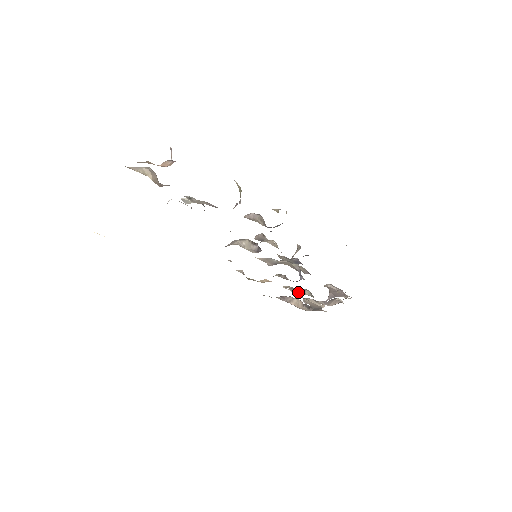
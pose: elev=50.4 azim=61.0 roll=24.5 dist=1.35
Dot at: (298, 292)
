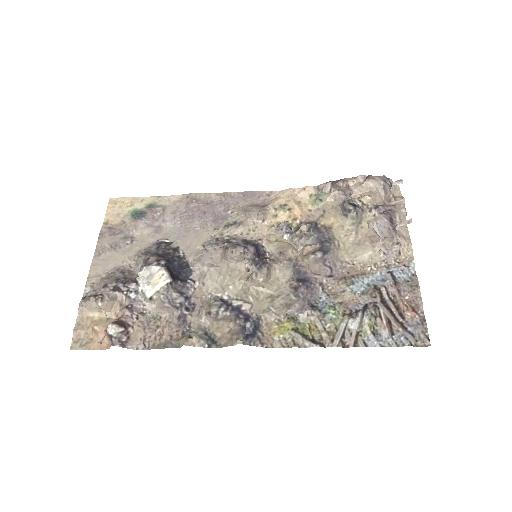
Dot at: (341, 208)
